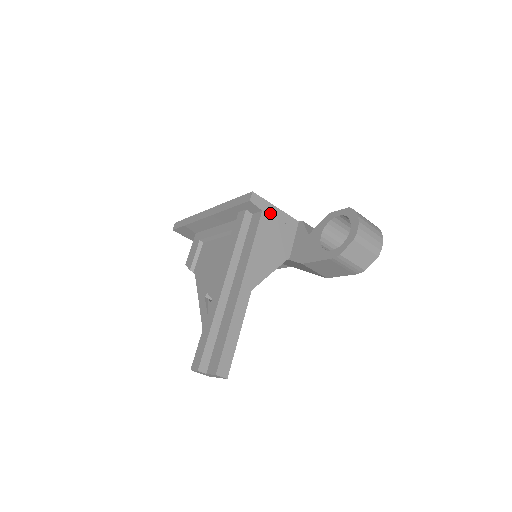
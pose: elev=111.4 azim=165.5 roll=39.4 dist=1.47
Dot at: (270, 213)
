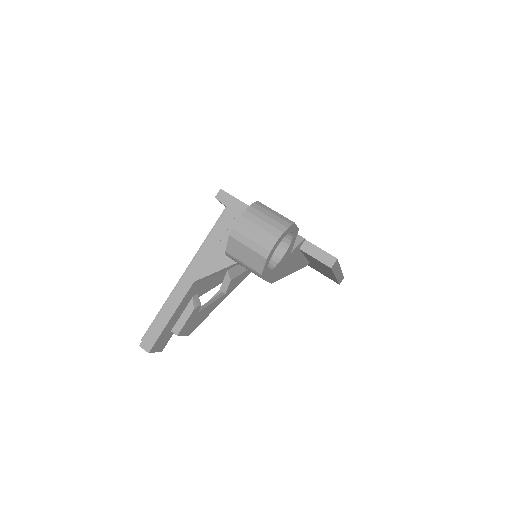
Dot at: (237, 210)
